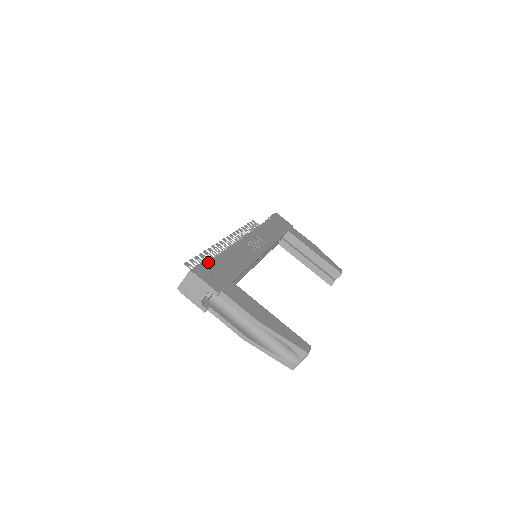
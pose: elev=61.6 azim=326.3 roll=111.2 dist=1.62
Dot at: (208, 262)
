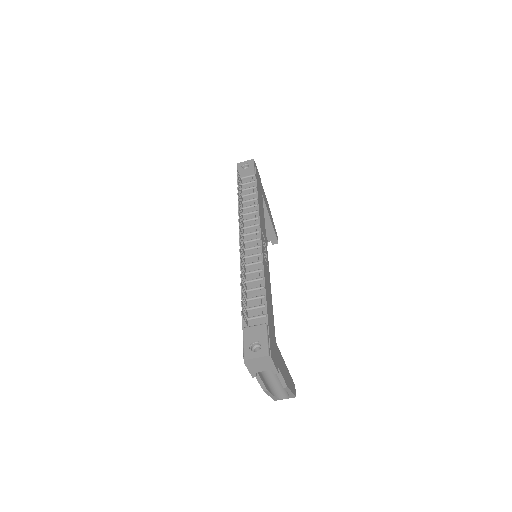
Dot at: (269, 326)
